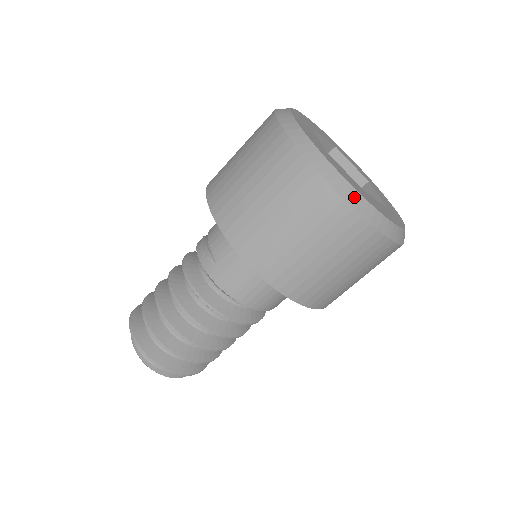
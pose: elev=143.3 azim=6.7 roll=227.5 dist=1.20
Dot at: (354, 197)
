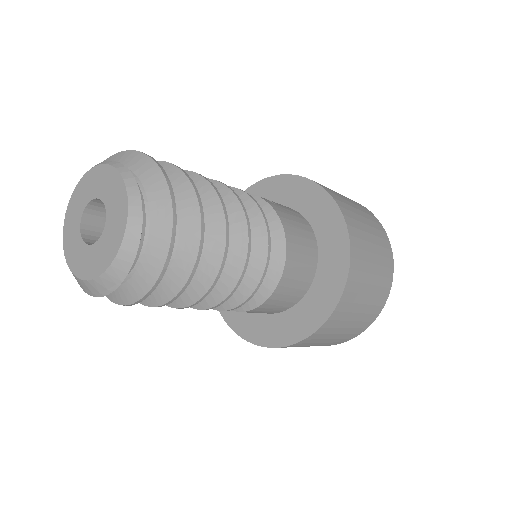
Dot at: occluded
